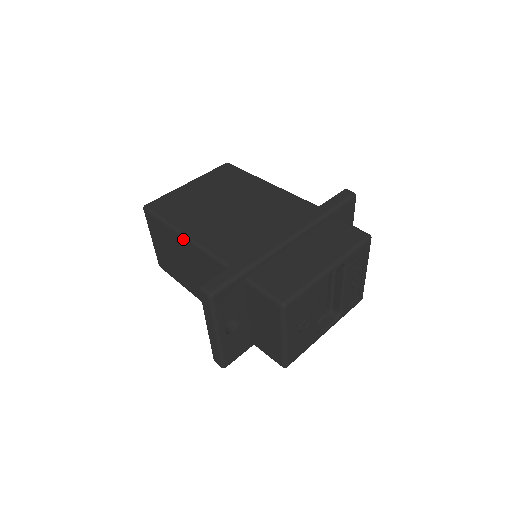
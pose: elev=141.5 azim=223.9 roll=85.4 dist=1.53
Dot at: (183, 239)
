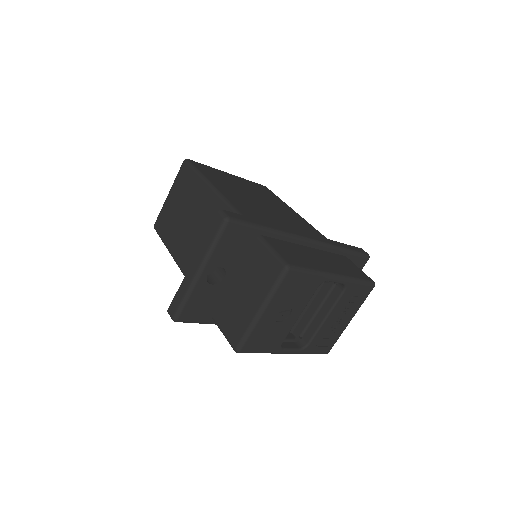
Dot at: (210, 191)
